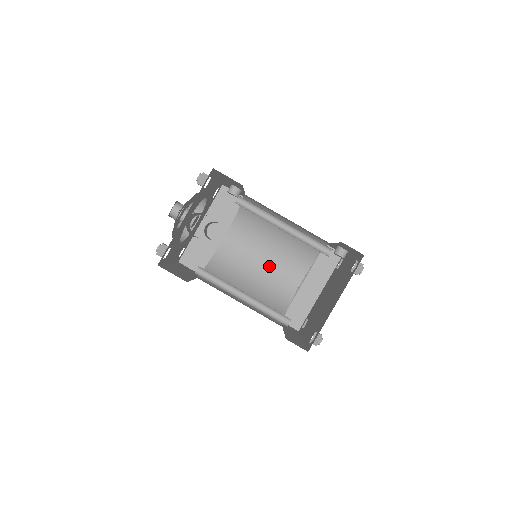
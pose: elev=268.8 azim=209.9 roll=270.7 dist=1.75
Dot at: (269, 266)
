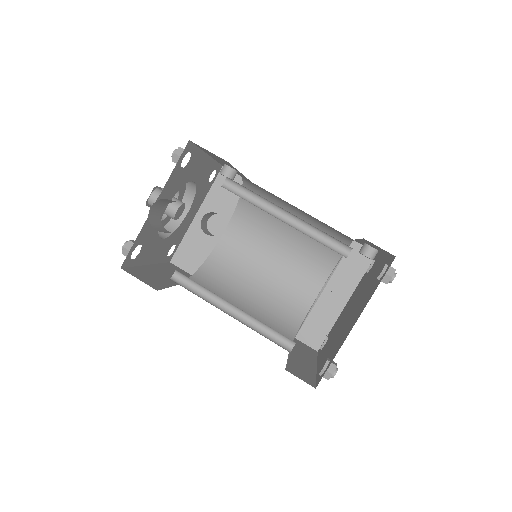
Dot at: (280, 268)
